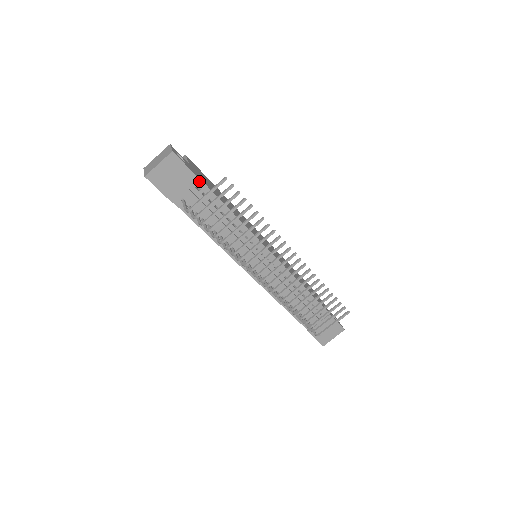
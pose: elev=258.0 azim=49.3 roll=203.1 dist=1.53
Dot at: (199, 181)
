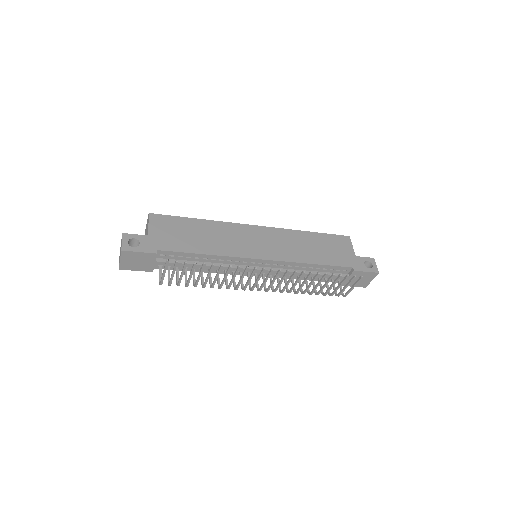
Dot at: (159, 251)
